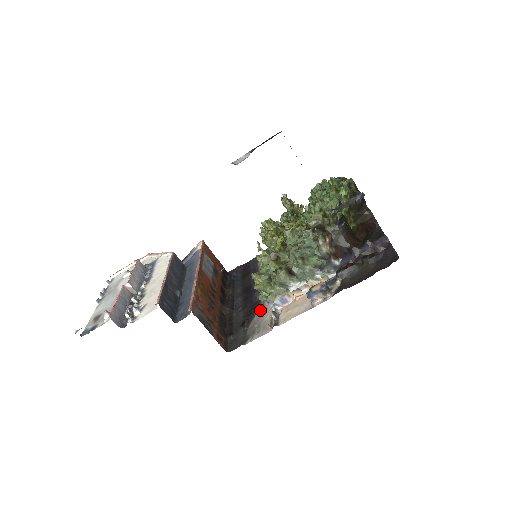
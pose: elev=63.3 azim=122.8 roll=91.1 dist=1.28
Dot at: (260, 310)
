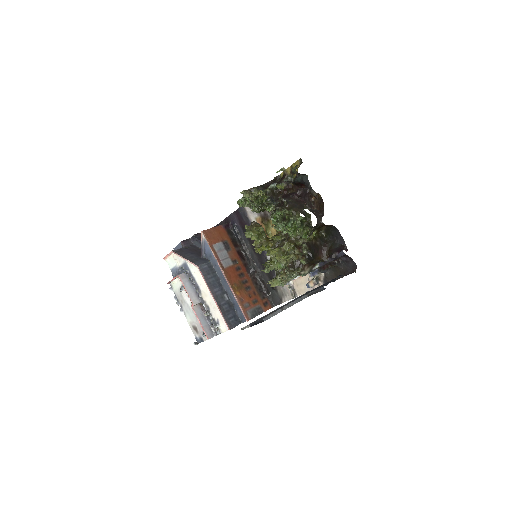
Dot at: occluded
